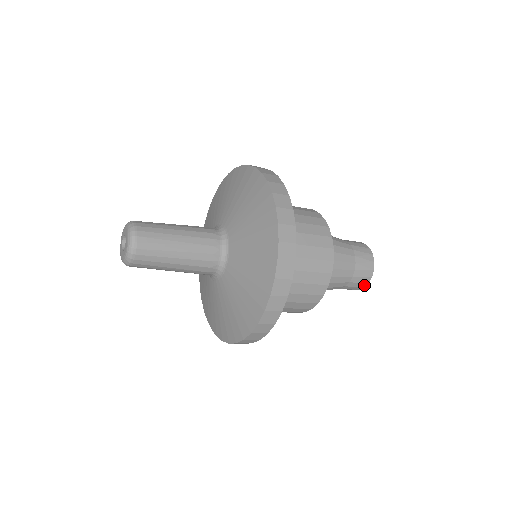
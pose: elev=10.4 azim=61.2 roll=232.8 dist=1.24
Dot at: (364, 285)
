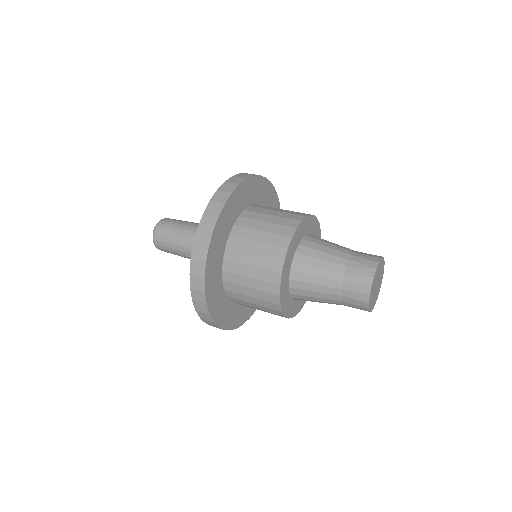
Dot at: (366, 304)
